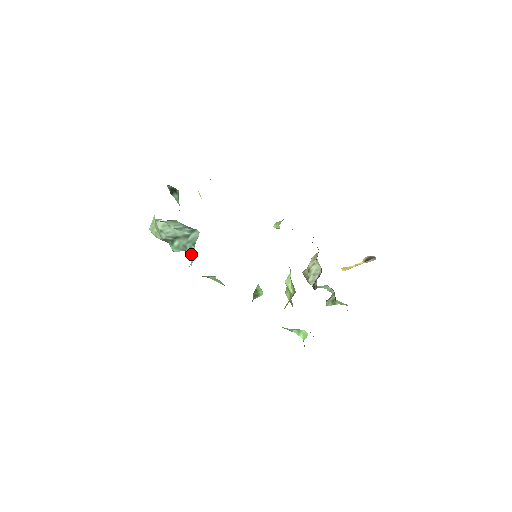
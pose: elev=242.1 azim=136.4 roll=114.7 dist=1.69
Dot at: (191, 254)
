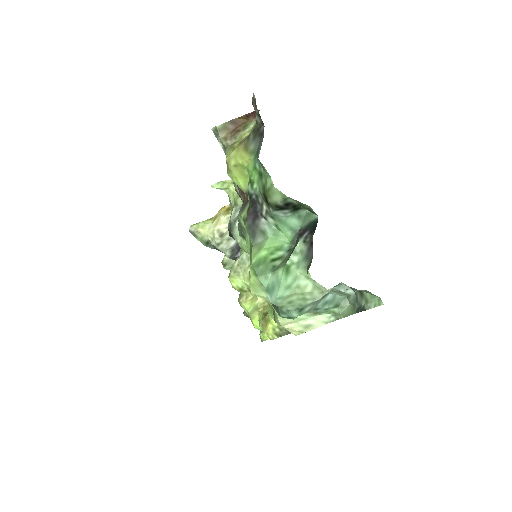
Dot at: occluded
